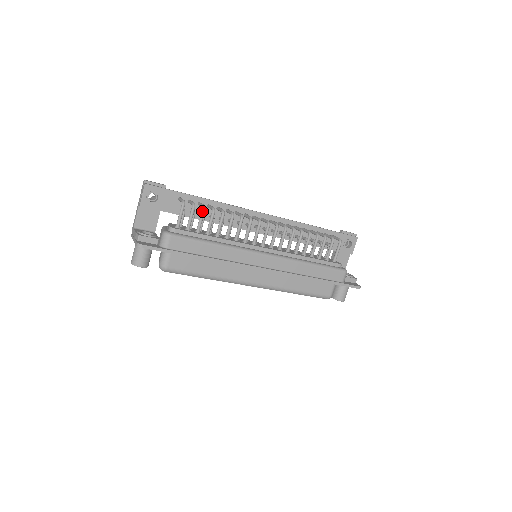
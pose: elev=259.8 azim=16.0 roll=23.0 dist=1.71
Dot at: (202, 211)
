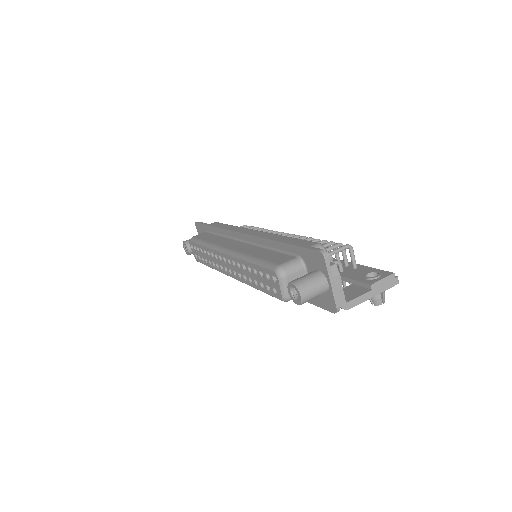
Dot at: (251, 227)
